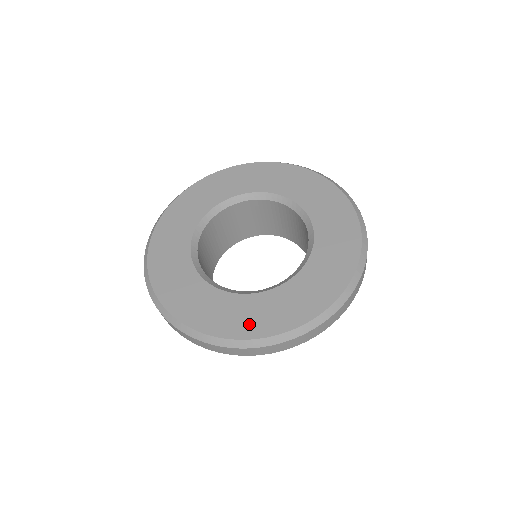
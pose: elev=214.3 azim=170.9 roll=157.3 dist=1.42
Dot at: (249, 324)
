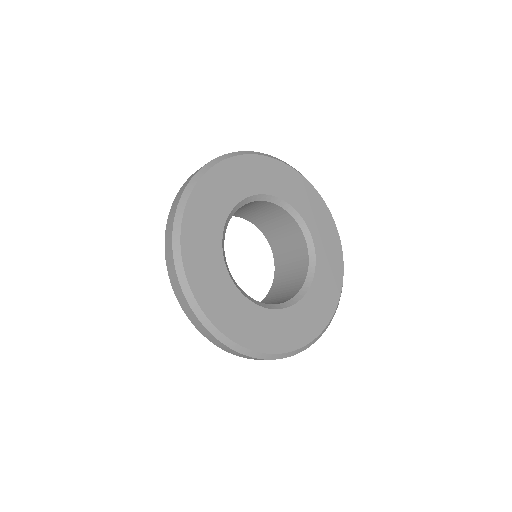
Dot at: (267, 339)
